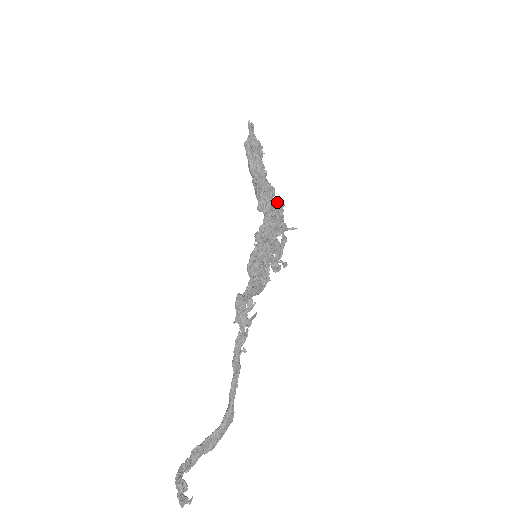
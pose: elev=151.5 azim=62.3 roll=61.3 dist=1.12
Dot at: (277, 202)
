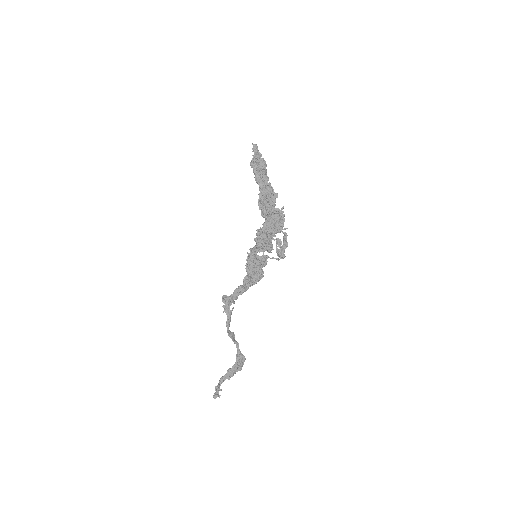
Dot at: (267, 214)
